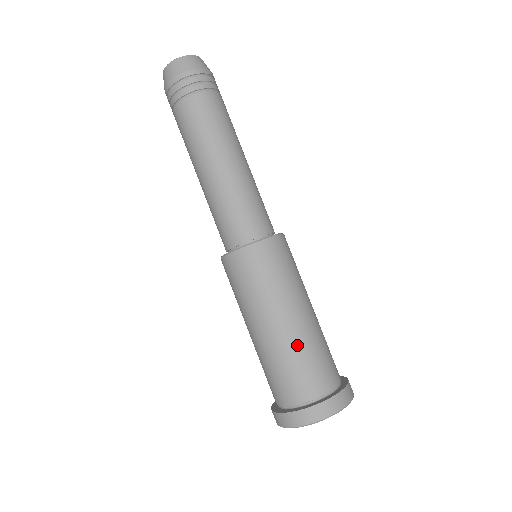
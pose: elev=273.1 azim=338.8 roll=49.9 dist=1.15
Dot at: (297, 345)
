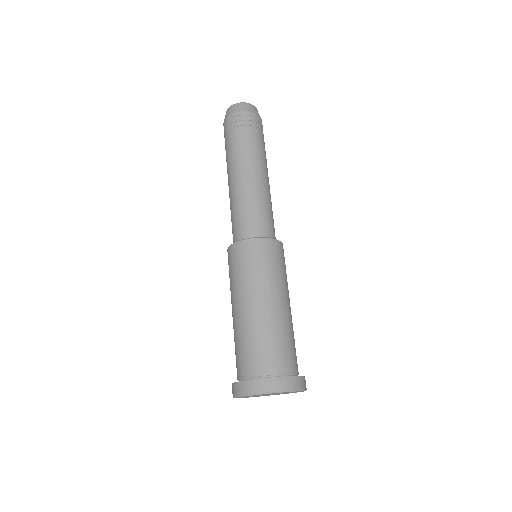
Dot at: (256, 327)
